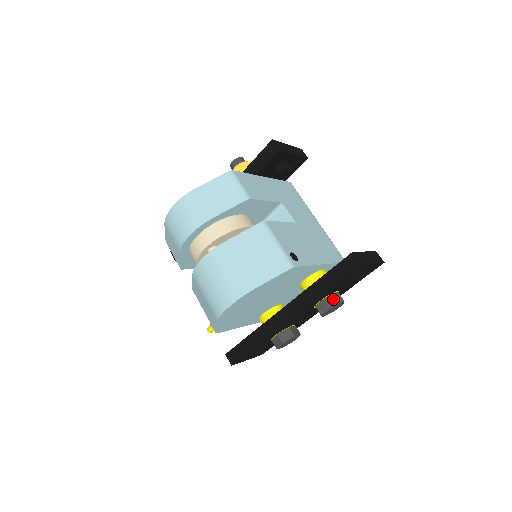
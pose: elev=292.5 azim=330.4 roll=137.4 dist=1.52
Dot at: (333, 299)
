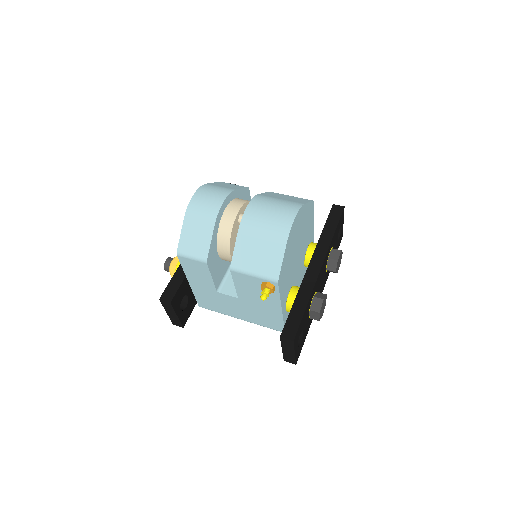
Dot at: occluded
